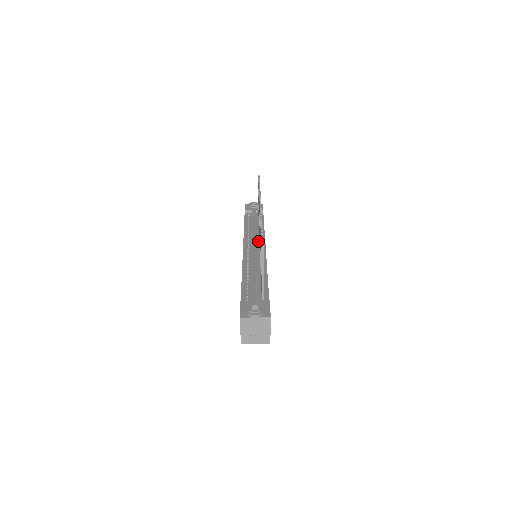
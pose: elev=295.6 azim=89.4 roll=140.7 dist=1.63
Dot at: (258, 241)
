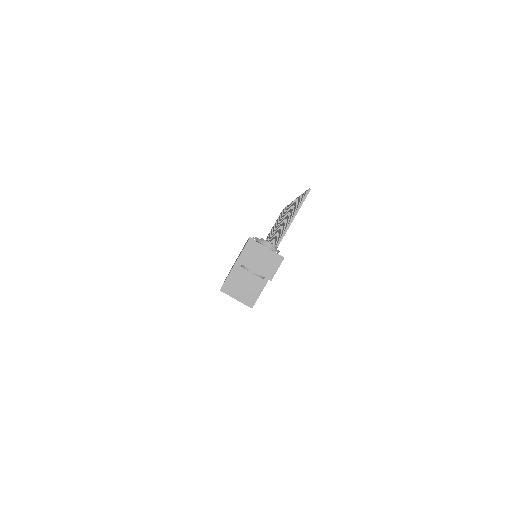
Dot at: occluded
